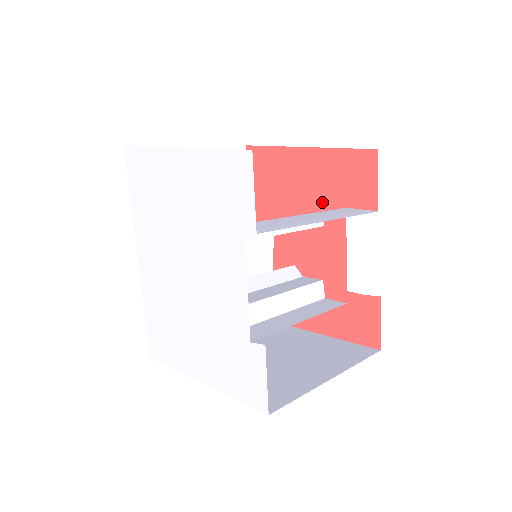
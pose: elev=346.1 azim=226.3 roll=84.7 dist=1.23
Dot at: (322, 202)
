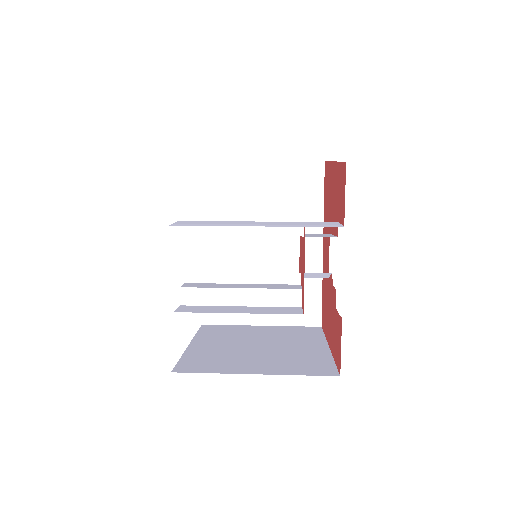
Dot at: (335, 216)
